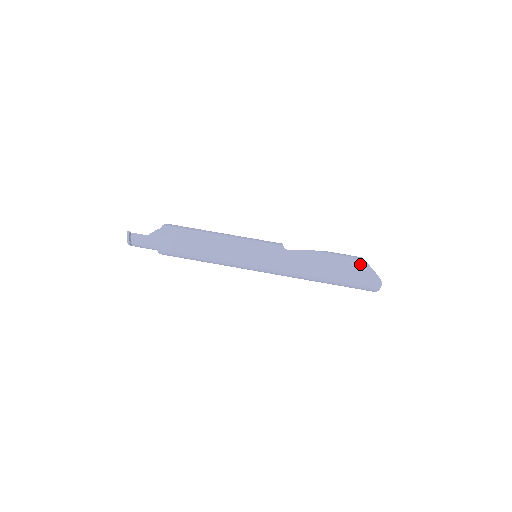
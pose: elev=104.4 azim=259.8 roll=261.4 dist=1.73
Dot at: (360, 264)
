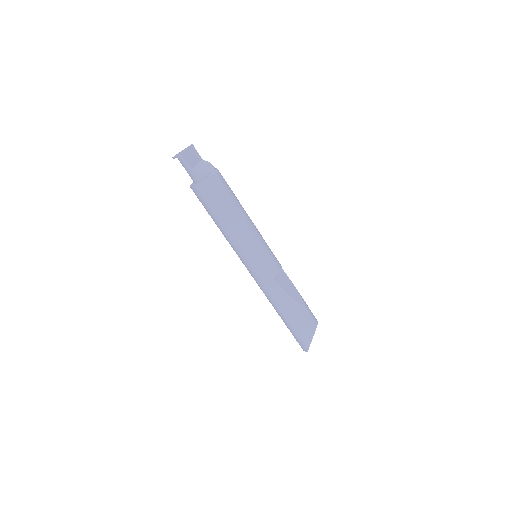
Dot at: (308, 334)
